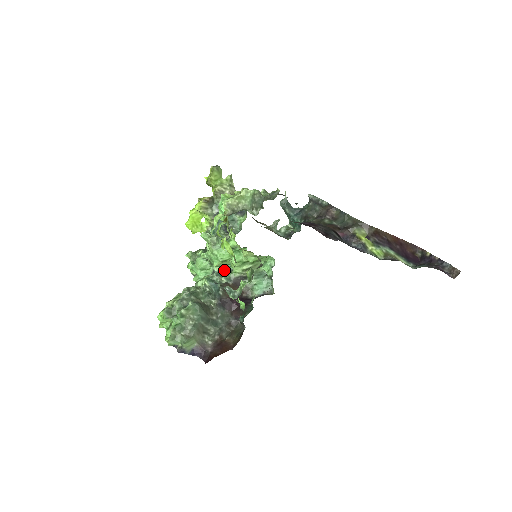
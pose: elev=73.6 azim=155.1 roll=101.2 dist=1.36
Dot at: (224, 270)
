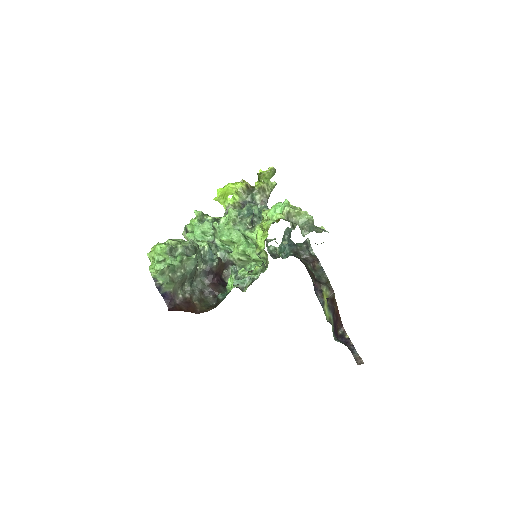
Dot at: (222, 247)
